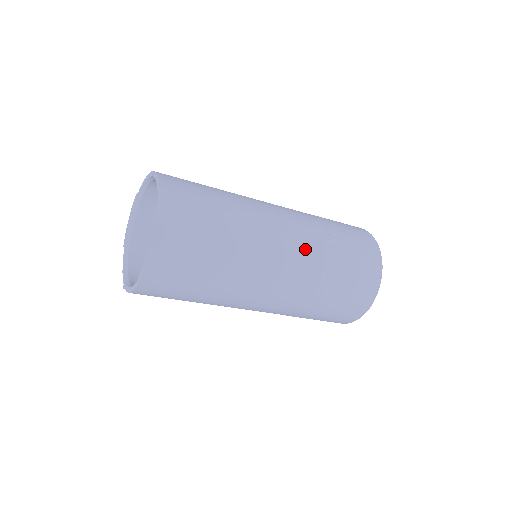
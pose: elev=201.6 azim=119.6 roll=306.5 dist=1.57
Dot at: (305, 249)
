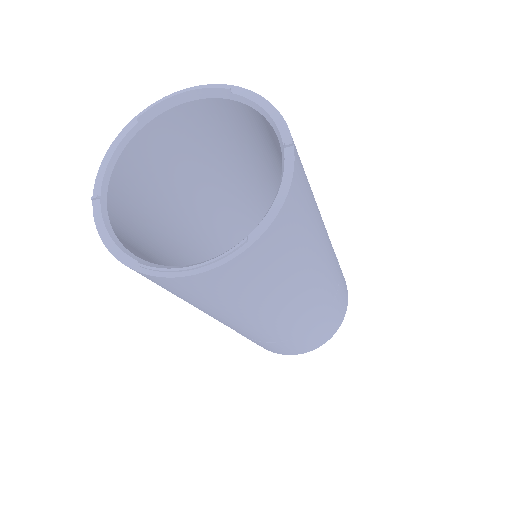
Dot at: (306, 319)
